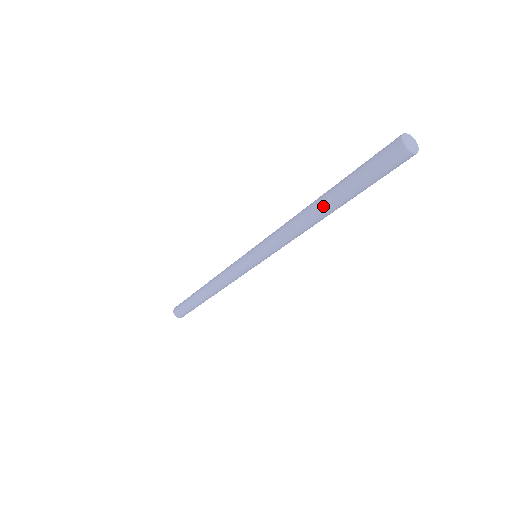
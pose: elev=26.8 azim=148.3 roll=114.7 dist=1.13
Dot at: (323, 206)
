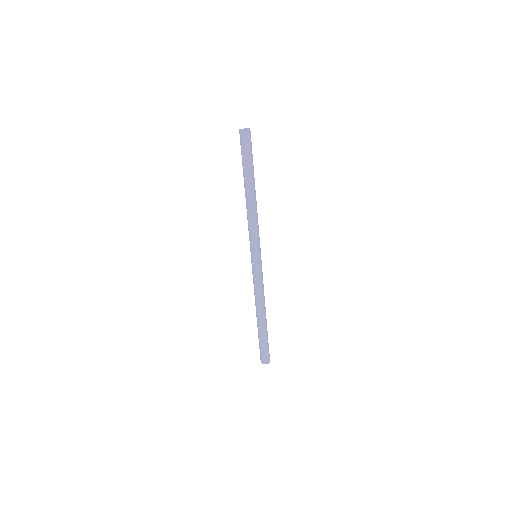
Dot at: (248, 187)
